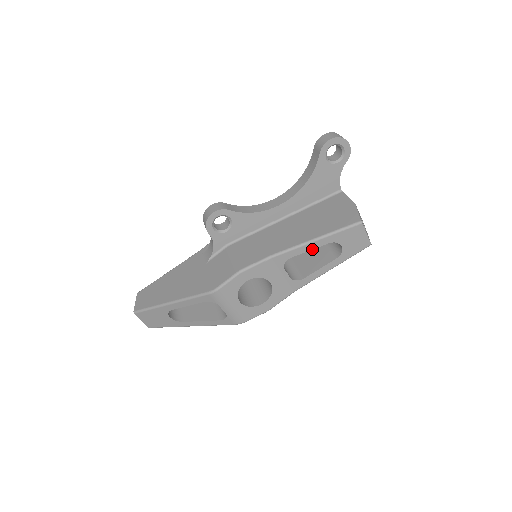
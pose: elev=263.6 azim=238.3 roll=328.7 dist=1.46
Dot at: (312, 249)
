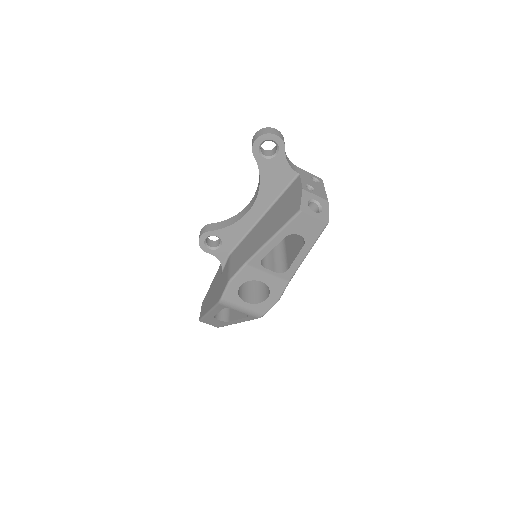
Dot at: occluded
